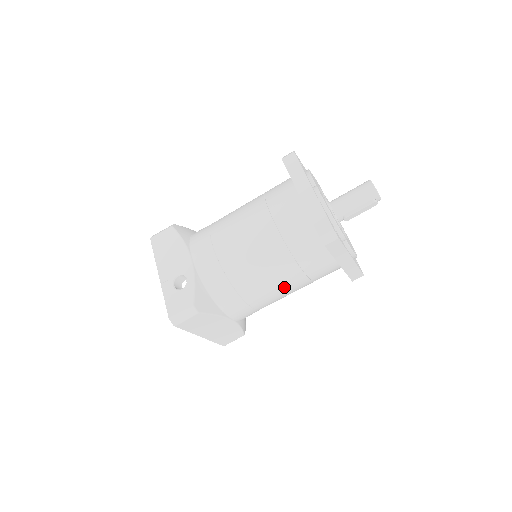
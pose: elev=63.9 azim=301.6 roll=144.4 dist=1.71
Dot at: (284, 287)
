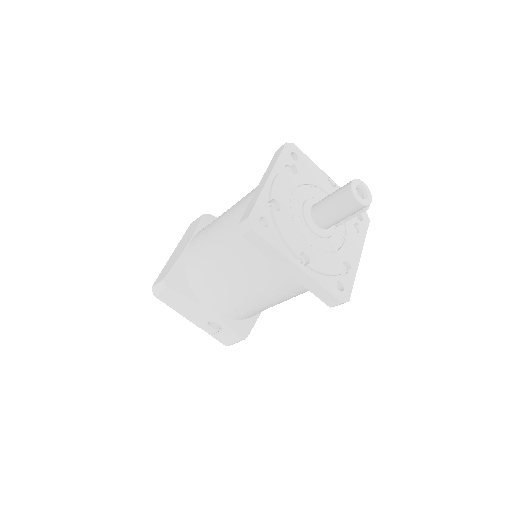
Dot at: occluded
